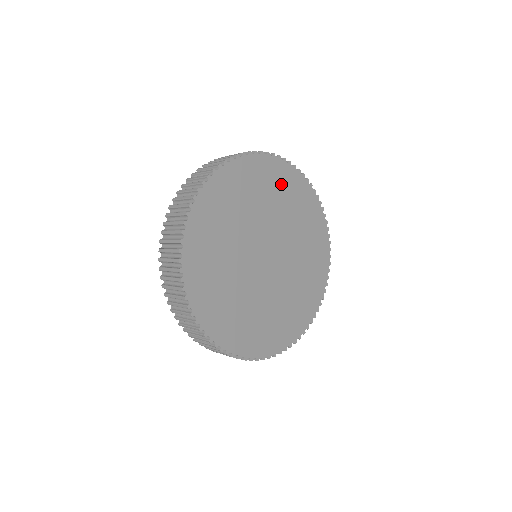
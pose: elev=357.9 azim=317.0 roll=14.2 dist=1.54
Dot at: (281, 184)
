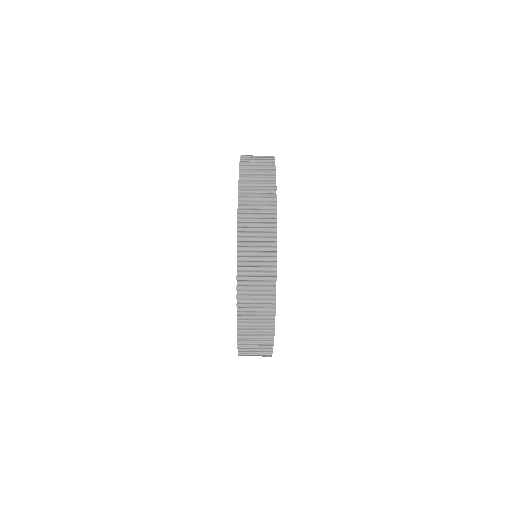
Dot at: occluded
